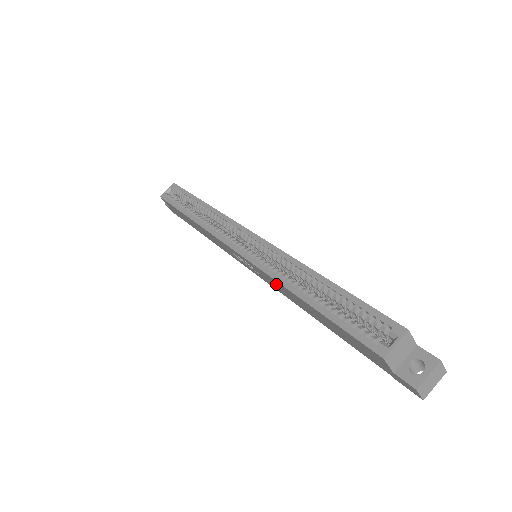
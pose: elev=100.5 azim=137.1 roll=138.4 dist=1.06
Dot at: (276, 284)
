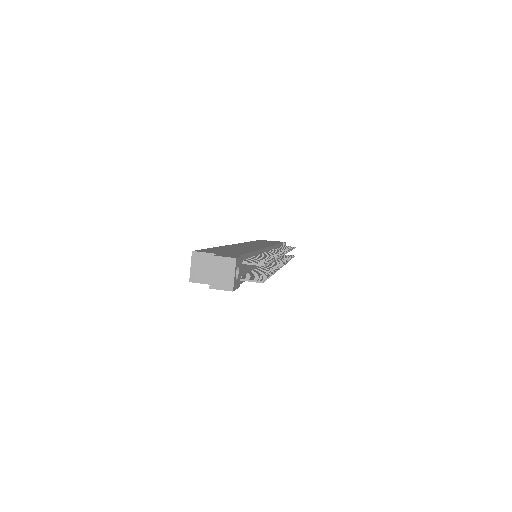
Dot at: occluded
